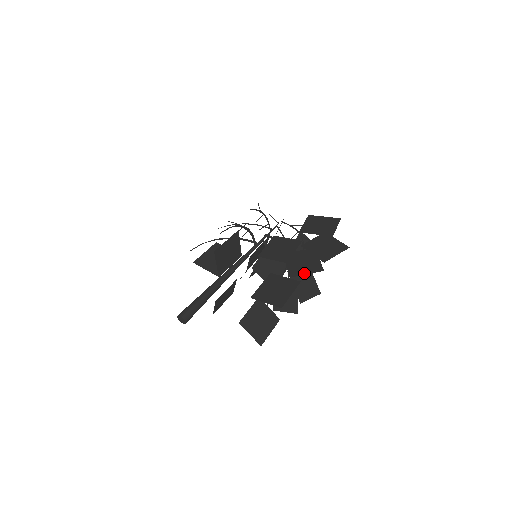
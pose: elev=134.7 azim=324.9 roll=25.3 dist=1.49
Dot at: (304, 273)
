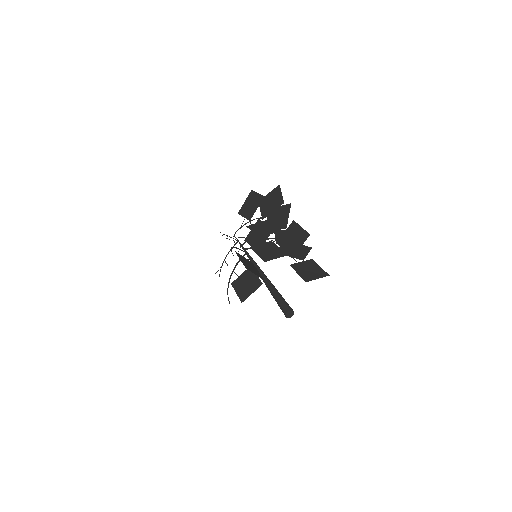
Dot at: (287, 218)
